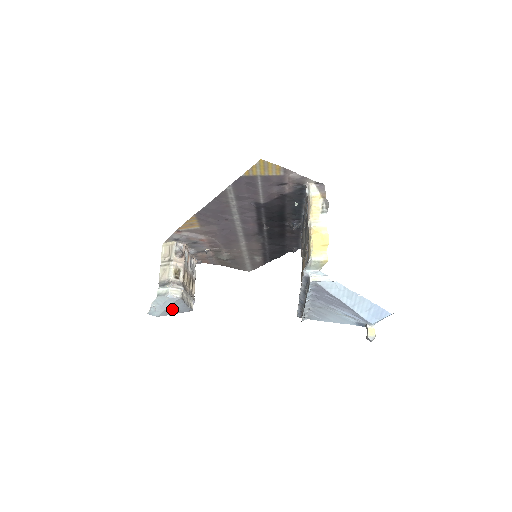
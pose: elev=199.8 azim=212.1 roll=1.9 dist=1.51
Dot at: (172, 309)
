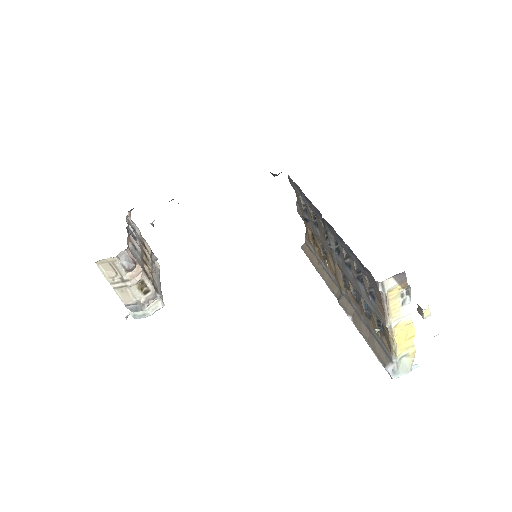
Dot at: occluded
